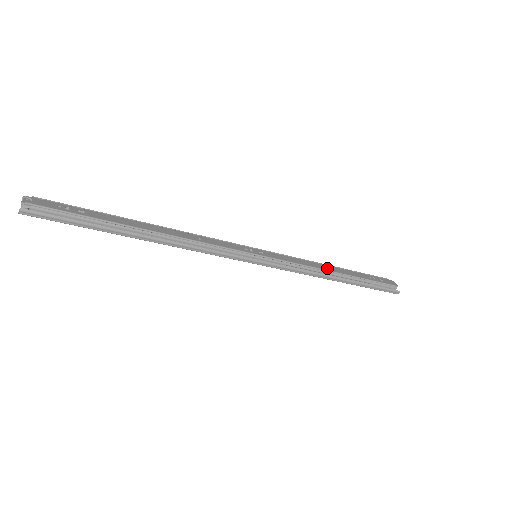
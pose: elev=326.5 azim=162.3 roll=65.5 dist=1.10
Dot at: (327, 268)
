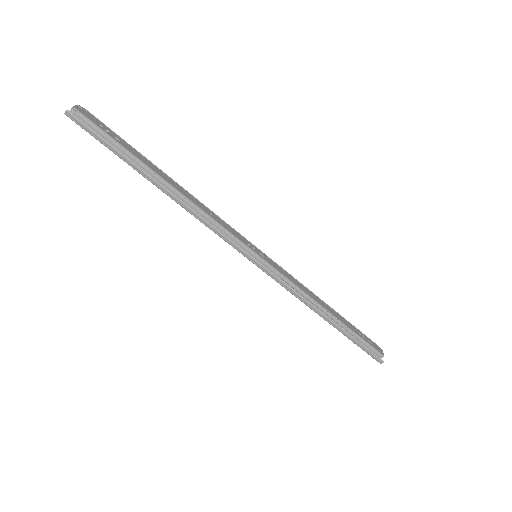
Dot at: (320, 302)
